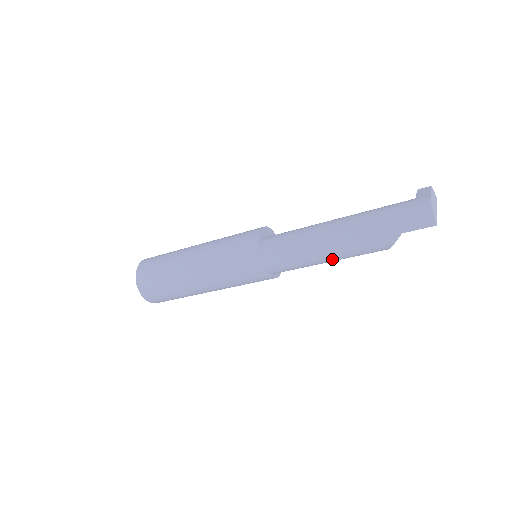
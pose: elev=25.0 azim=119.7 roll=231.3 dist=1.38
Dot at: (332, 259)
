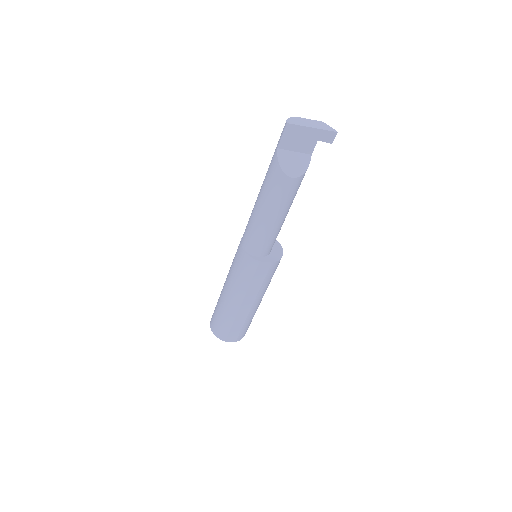
Dot at: (263, 208)
